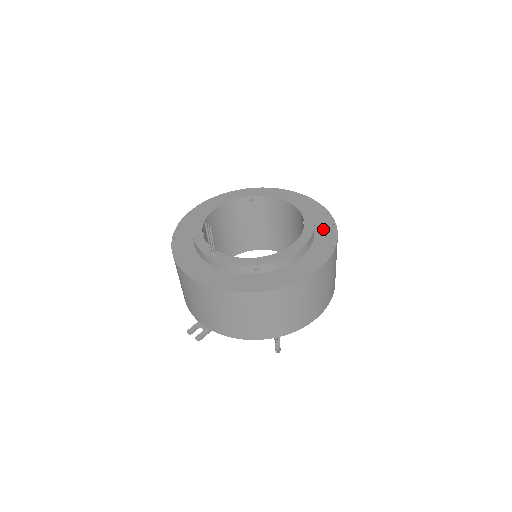
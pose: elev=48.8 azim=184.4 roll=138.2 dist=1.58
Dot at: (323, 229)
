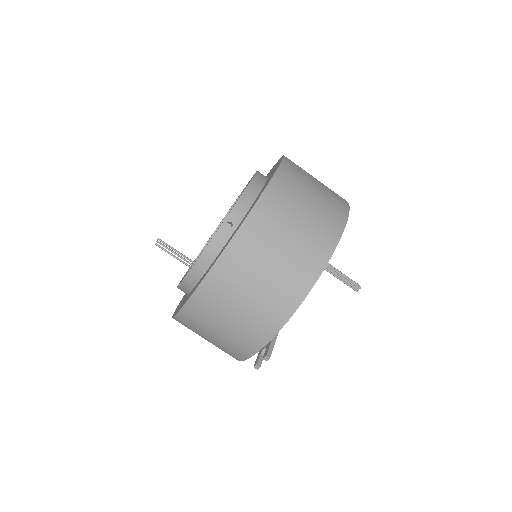
Dot at: (271, 171)
